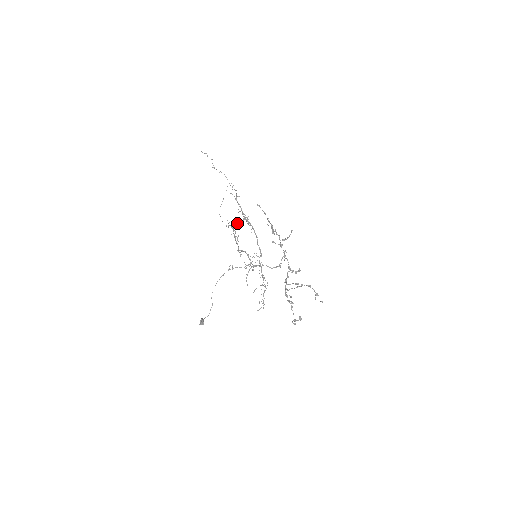
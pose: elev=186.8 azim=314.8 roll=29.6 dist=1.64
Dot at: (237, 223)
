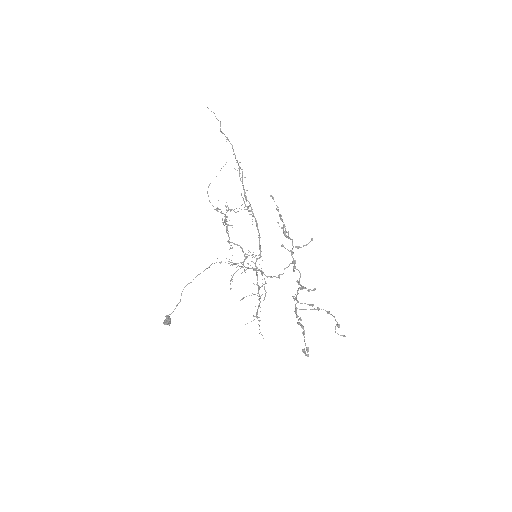
Dot at: (232, 209)
